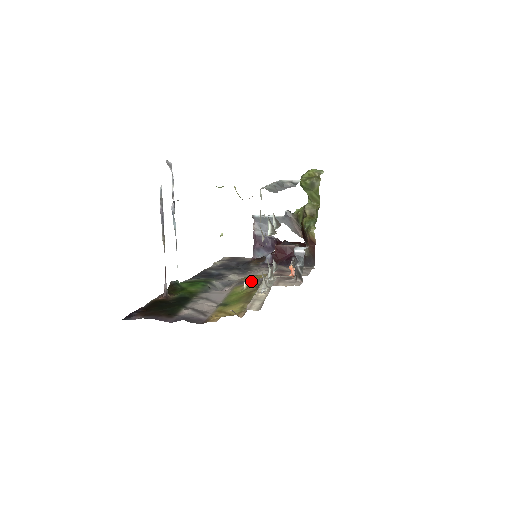
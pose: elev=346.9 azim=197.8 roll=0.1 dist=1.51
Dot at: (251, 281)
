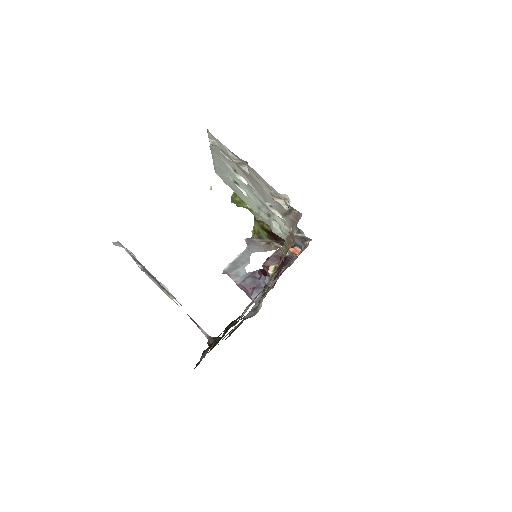
Dot at: (272, 265)
